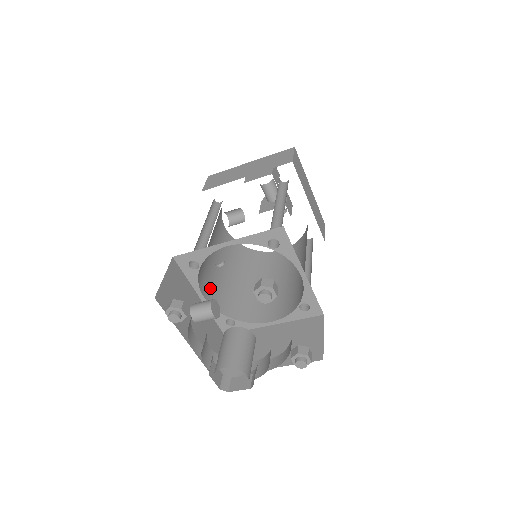
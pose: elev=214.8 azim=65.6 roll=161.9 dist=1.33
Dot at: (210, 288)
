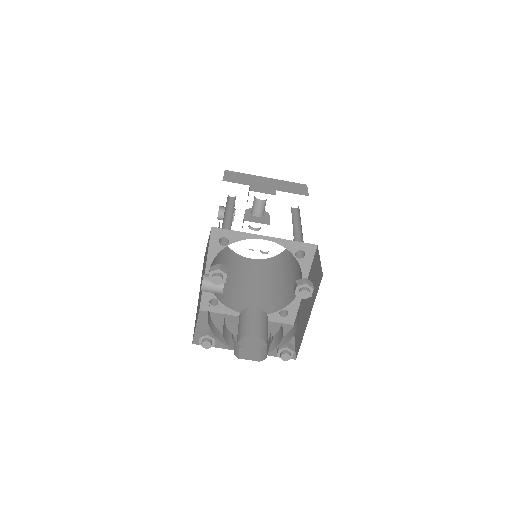
Dot at: occluded
